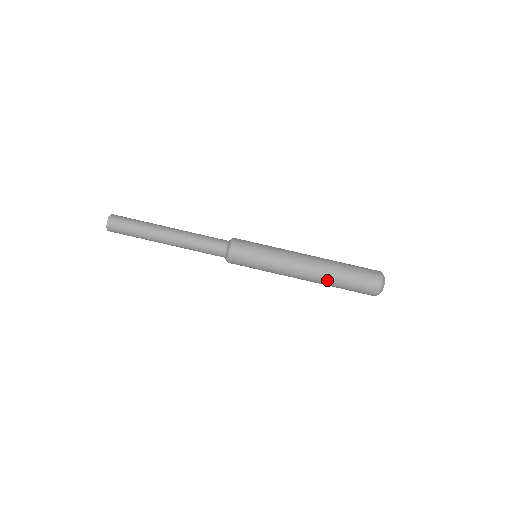
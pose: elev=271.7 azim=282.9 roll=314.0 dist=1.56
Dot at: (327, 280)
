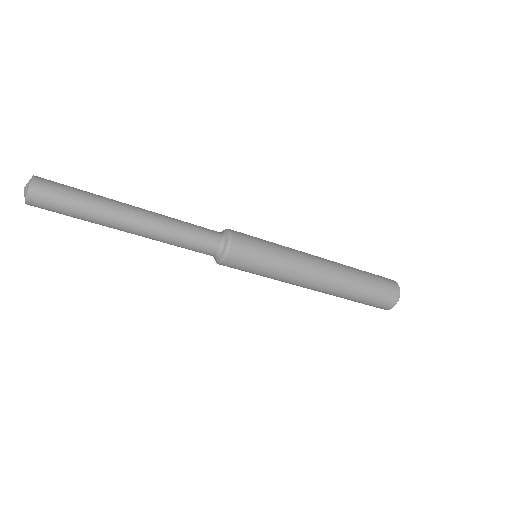
Dot at: (342, 292)
